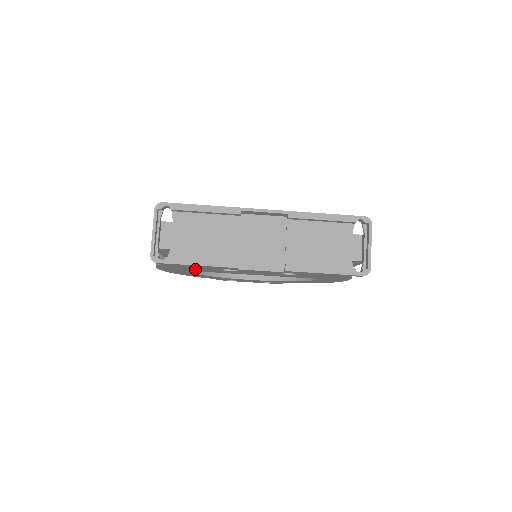
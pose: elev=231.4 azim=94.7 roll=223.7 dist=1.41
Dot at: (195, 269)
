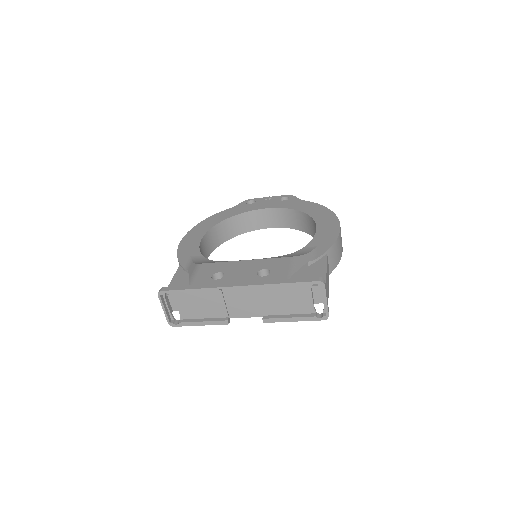
Dot at: occluded
